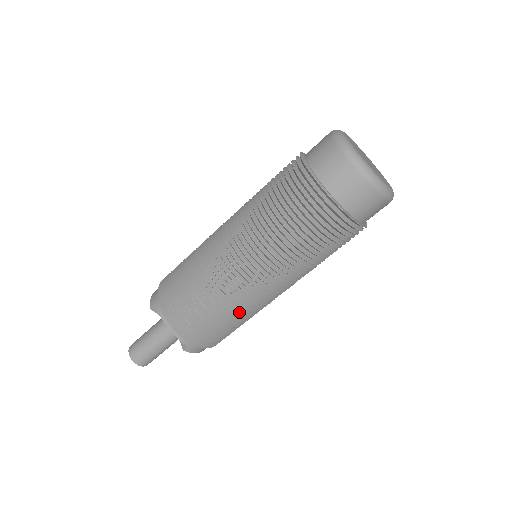
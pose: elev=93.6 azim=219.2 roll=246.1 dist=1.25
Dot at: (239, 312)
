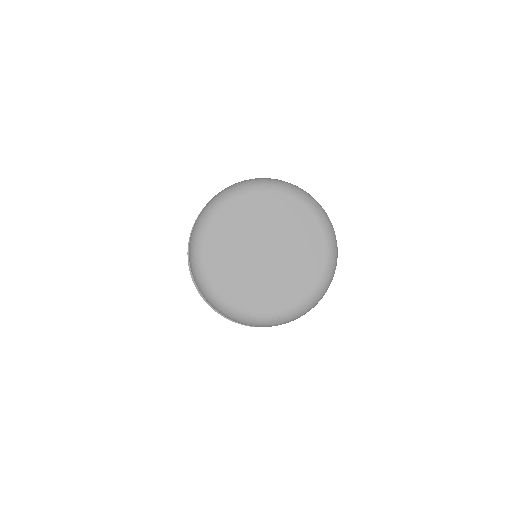
Dot at: occluded
